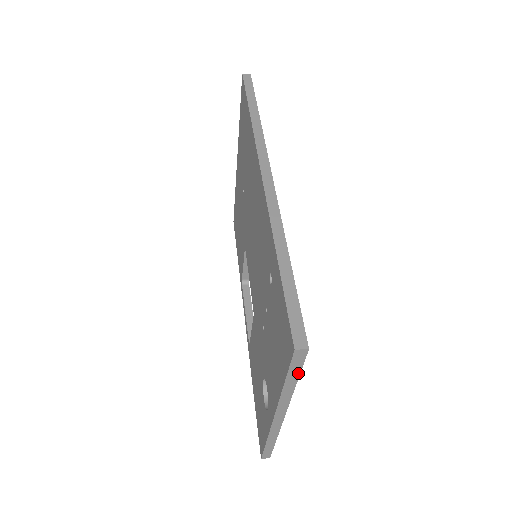
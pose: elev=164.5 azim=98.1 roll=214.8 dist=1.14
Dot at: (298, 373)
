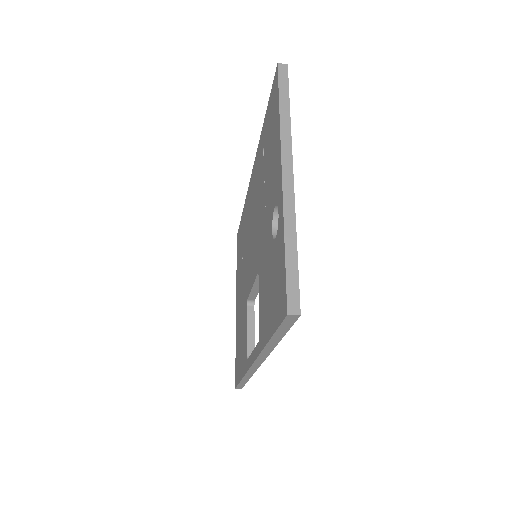
Dot at: (287, 93)
